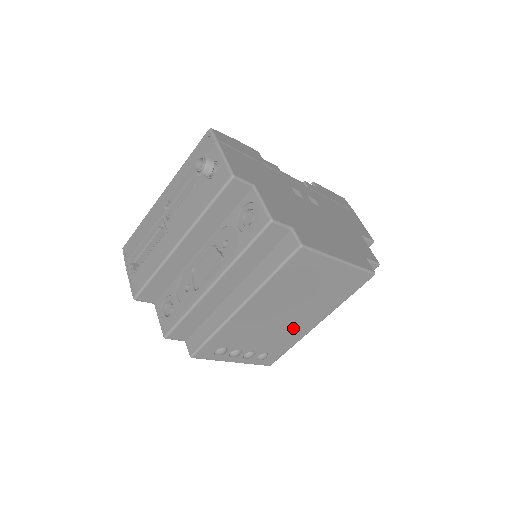
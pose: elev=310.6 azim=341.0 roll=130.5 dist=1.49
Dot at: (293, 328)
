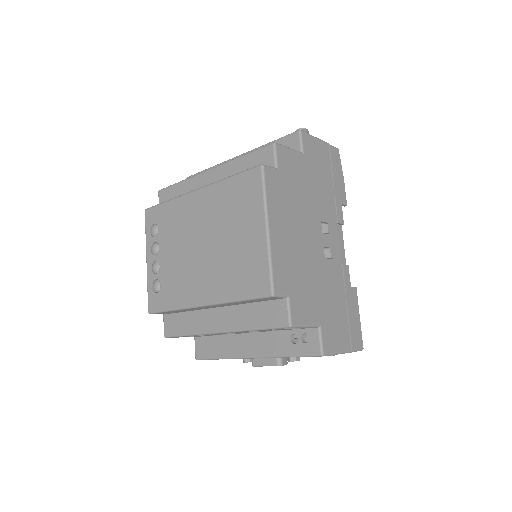
Dot at: (191, 278)
